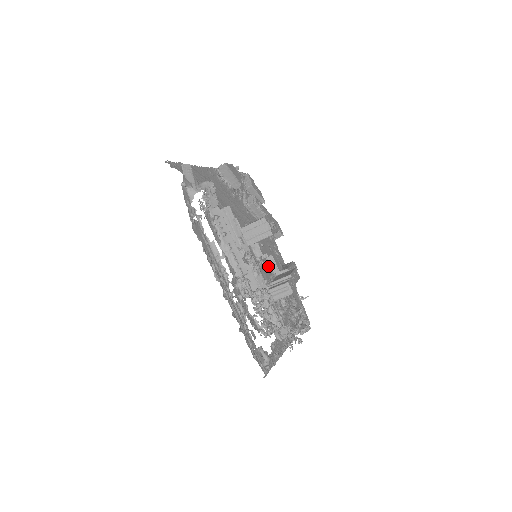
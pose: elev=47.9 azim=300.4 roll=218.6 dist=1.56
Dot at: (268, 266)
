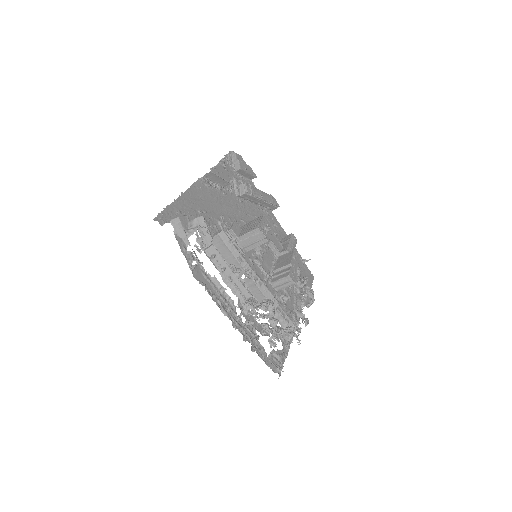
Dot at: (269, 251)
